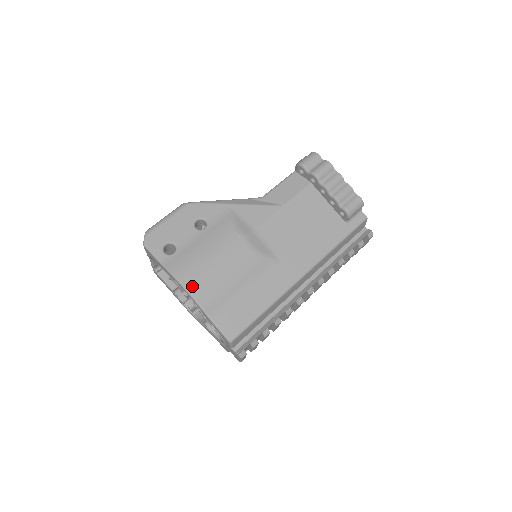
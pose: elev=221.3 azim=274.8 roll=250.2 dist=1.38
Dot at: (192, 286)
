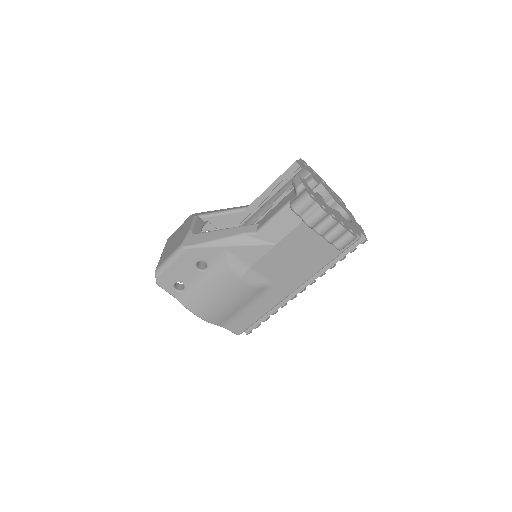
Dot at: (203, 315)
